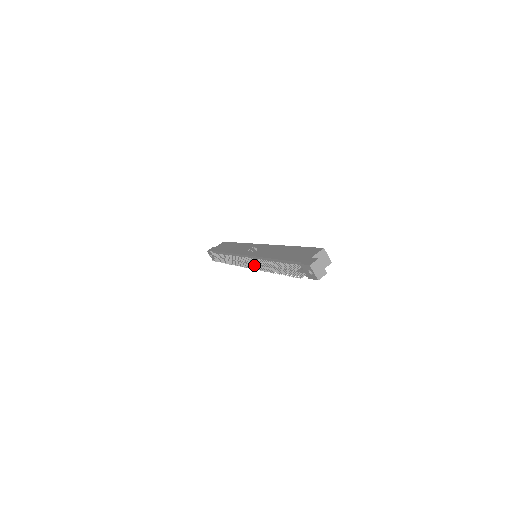
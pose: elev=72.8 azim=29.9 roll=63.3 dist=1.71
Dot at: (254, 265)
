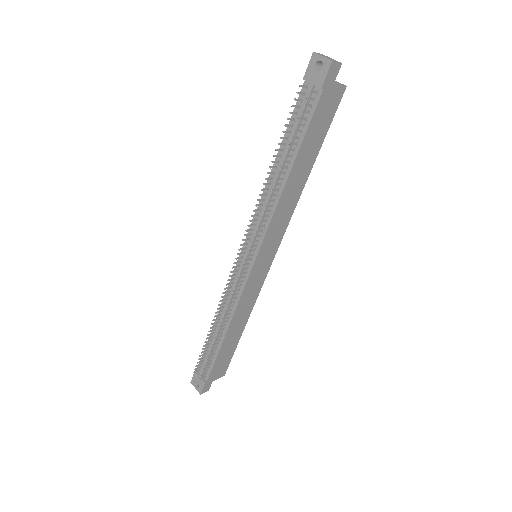
Dot at: (254, 245)
